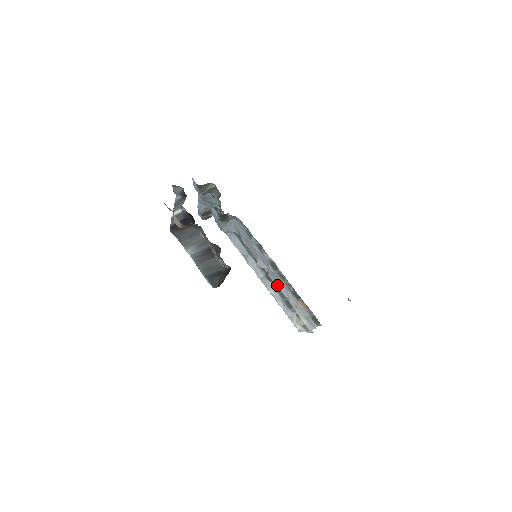
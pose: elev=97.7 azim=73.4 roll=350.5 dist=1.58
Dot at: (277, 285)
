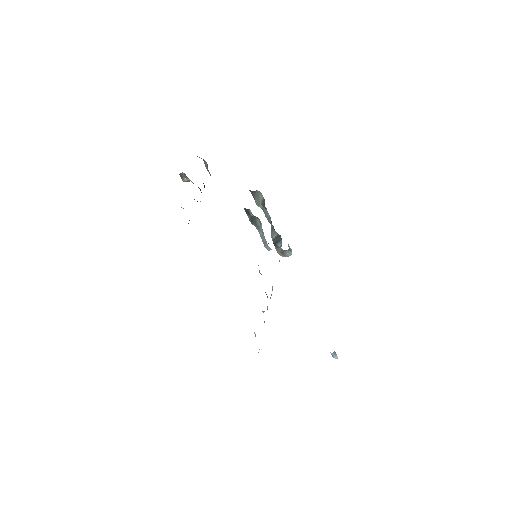
Dot at: occluded
